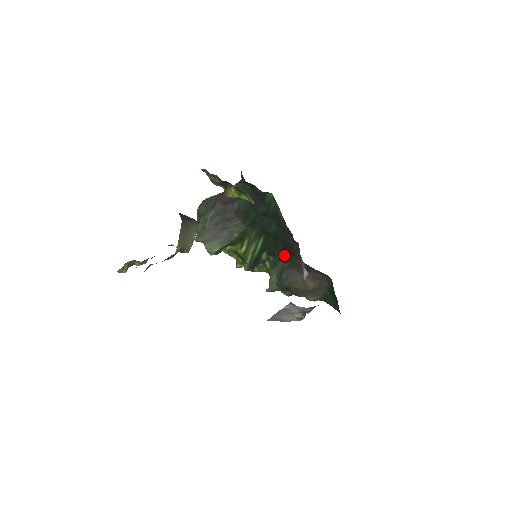
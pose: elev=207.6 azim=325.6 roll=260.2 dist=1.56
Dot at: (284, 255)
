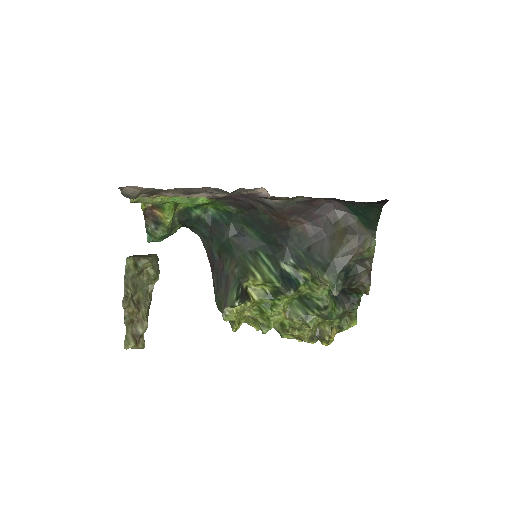
Dot at: (289, 242)
